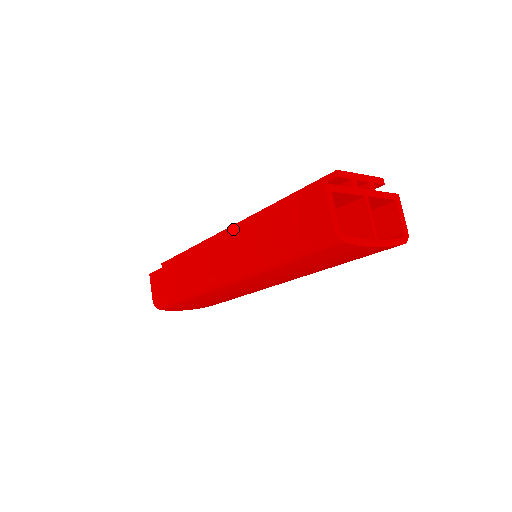
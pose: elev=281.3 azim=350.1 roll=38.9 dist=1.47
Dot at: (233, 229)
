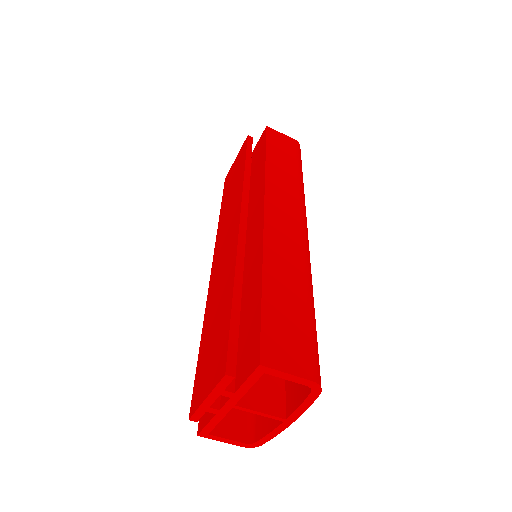
Dot at: occluded
